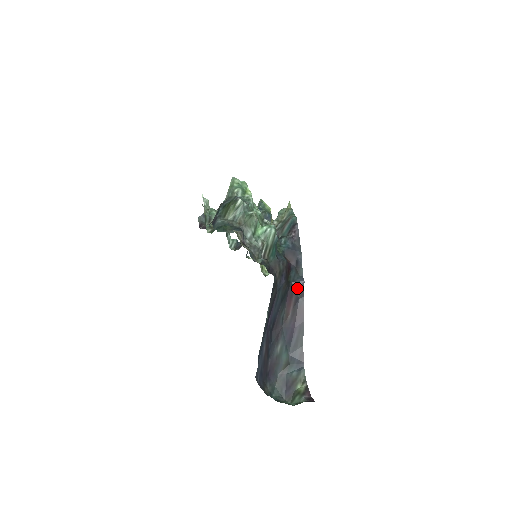
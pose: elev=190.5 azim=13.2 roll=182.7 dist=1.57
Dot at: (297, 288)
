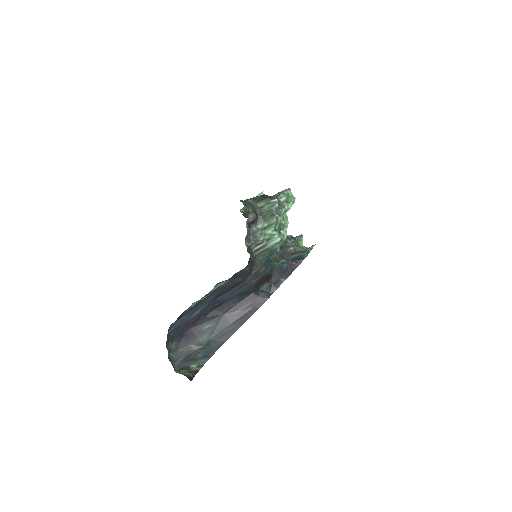
Dot at: (259, 298)
